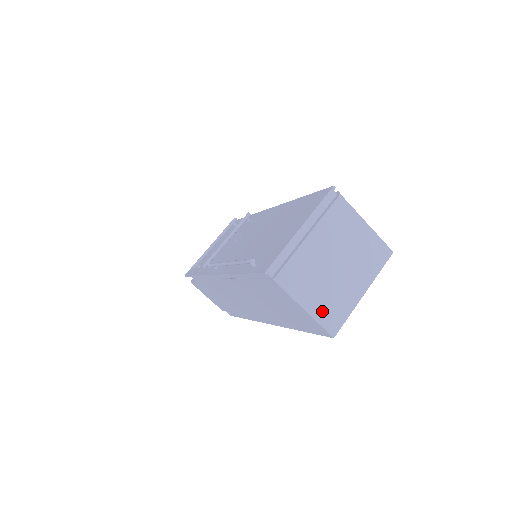
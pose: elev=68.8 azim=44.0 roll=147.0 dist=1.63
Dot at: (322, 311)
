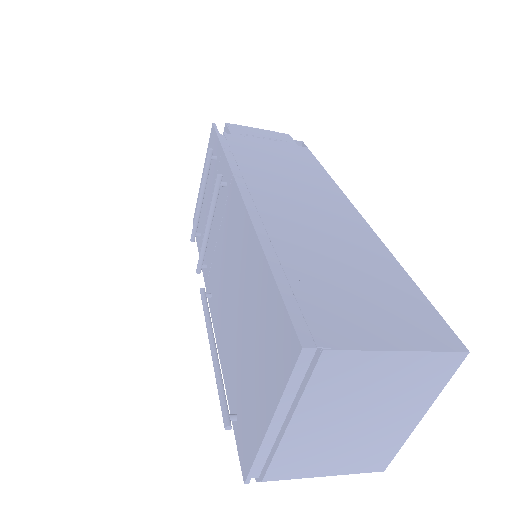
Dot at: (354, 464)
